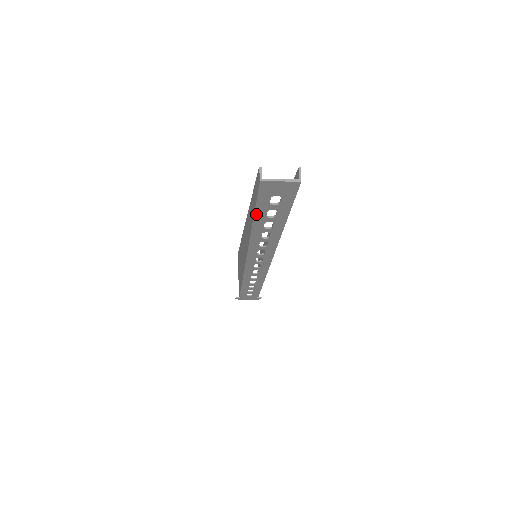
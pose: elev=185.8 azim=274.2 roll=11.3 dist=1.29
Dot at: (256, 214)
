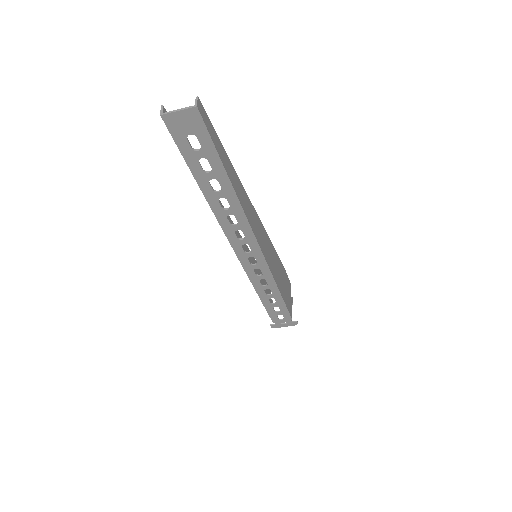
Dot at: (192, 170)
